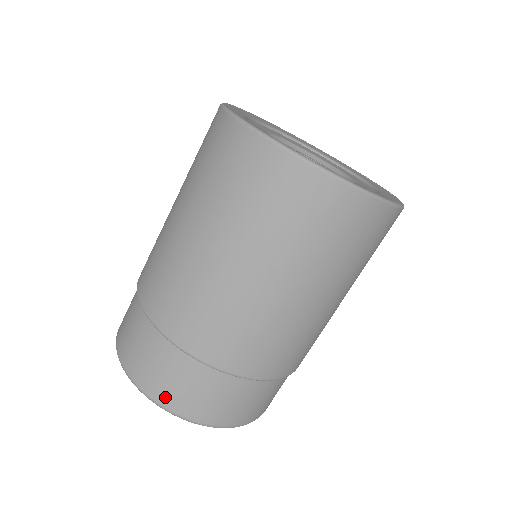
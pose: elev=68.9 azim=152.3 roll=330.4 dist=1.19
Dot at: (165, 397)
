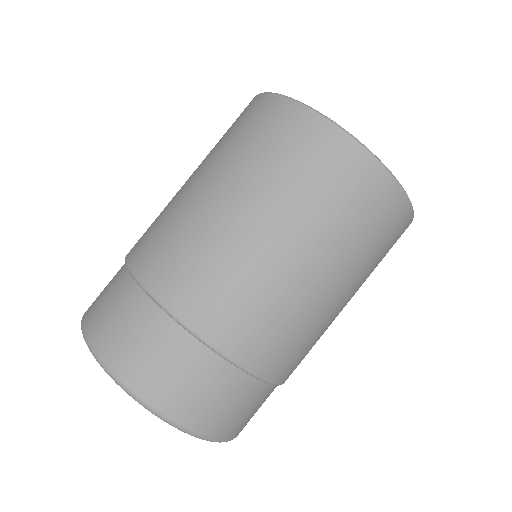
Dot at: (93, 324)
